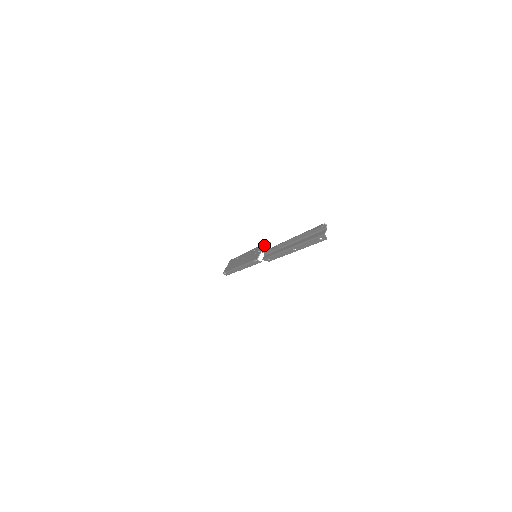
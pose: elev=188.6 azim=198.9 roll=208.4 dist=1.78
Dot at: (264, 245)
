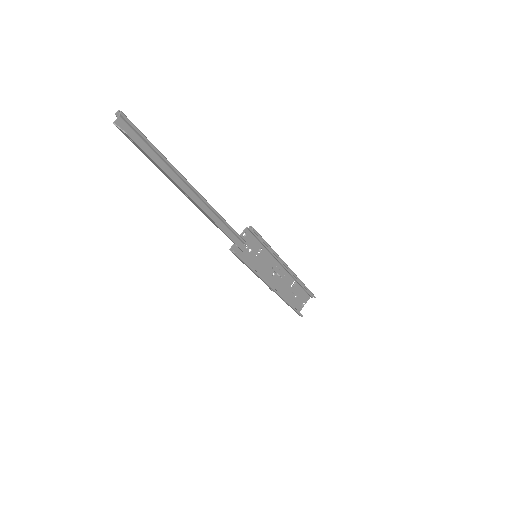
Dot at: (243, 231)
